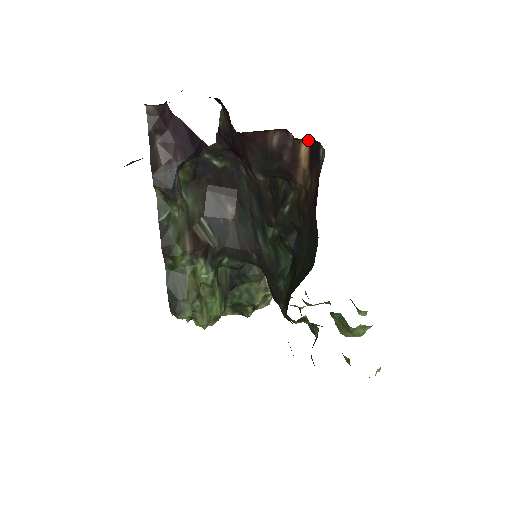
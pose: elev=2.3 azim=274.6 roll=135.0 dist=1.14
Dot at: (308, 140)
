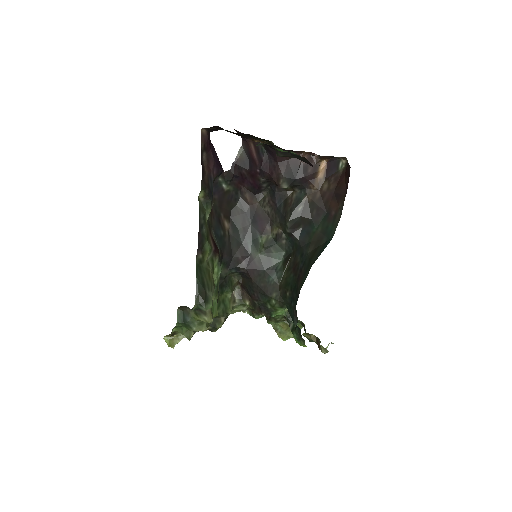
Dot at: (327, 160)
